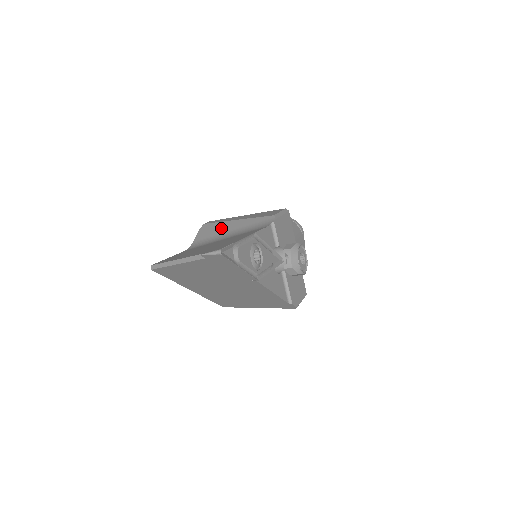
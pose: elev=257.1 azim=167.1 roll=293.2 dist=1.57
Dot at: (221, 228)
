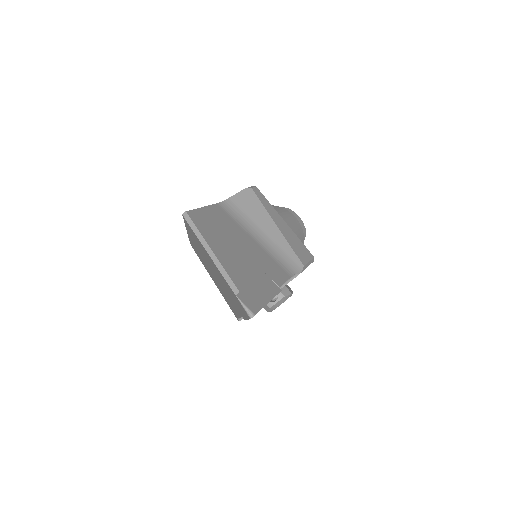
Dot at: (260, 217)
